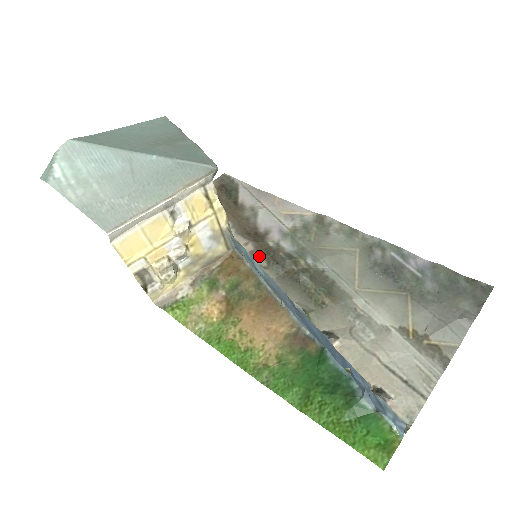
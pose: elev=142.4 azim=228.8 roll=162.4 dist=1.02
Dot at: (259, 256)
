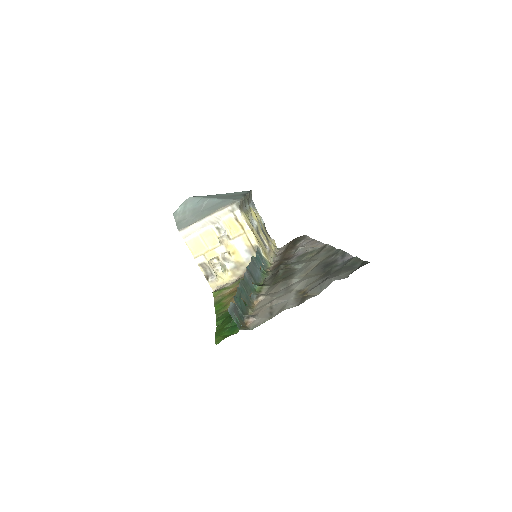
Dot at: (275, 267)
